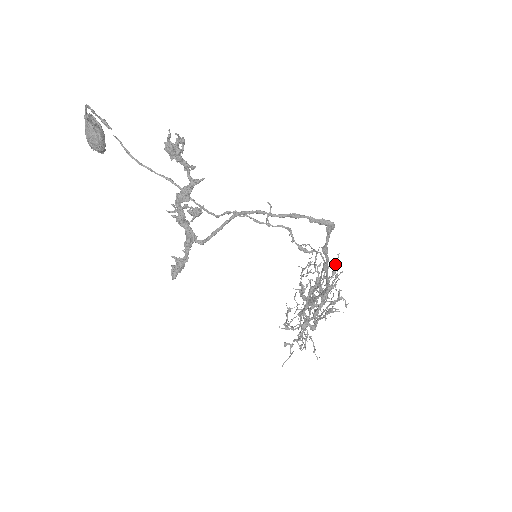
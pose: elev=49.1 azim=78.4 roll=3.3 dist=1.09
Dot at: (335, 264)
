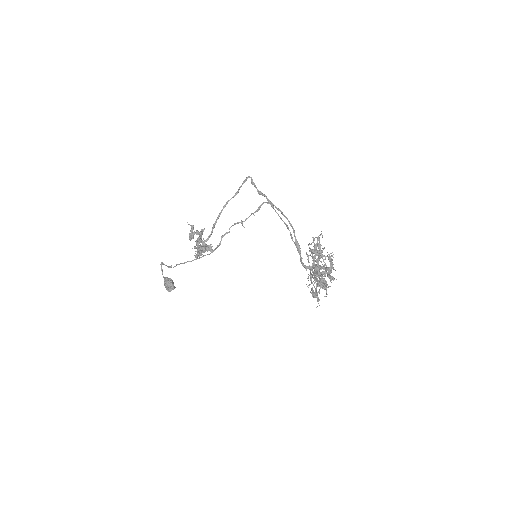
Dot at: occluded
